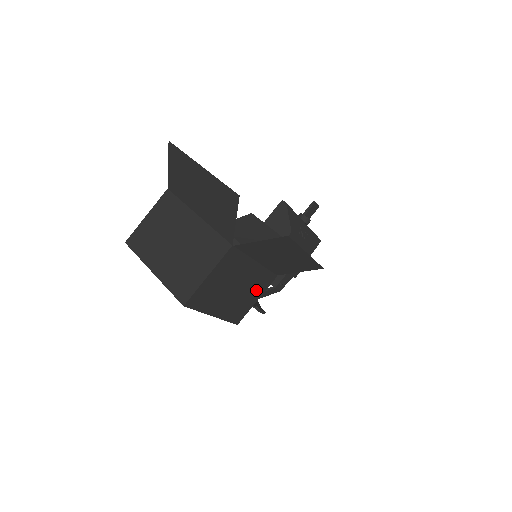
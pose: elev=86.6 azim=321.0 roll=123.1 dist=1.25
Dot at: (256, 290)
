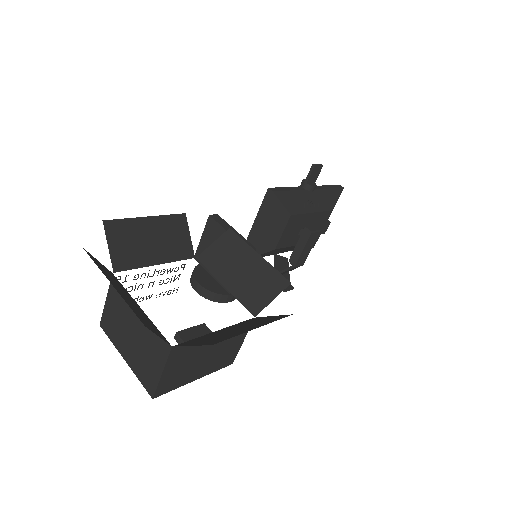
Dot at: (235, 339)
